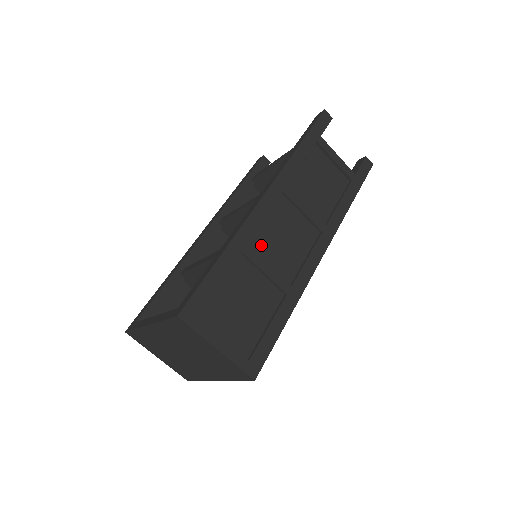
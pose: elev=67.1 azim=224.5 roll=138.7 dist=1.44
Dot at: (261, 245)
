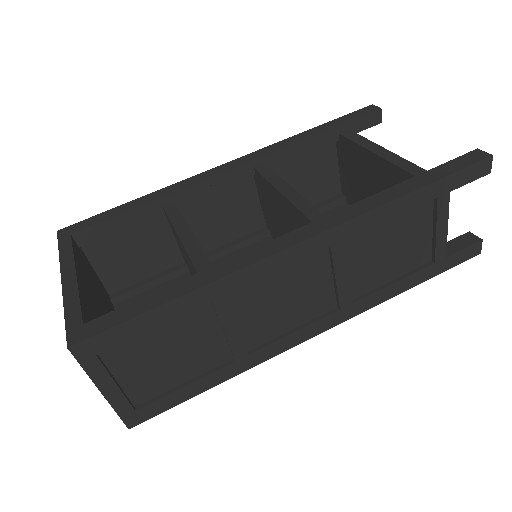
Dot at: (247, 298)
